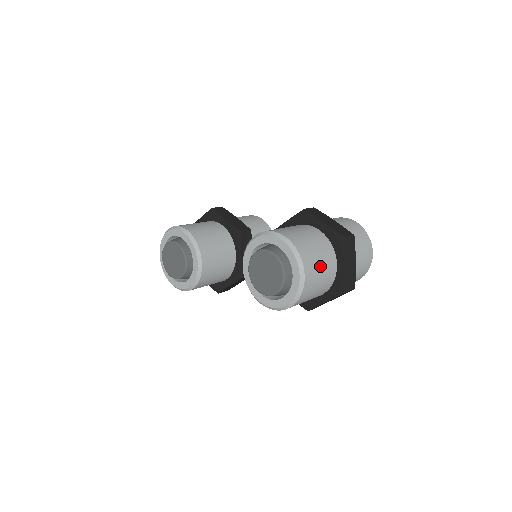
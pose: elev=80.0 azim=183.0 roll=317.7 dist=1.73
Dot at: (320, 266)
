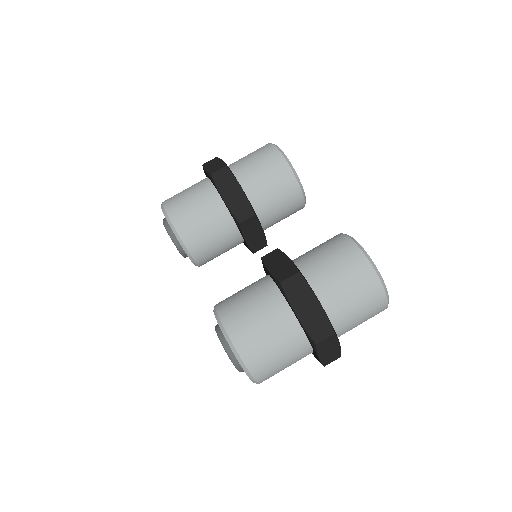
Dot at: (282, 364)
